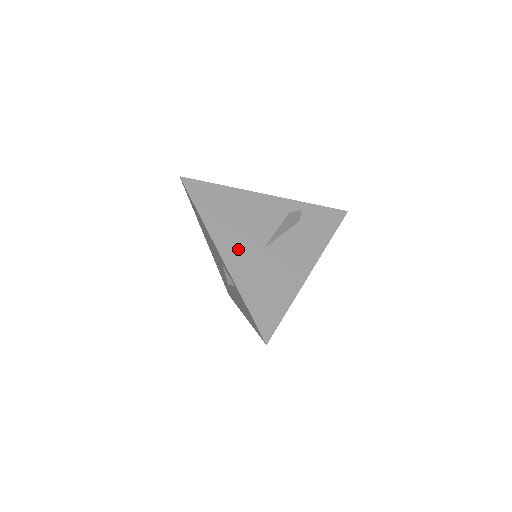
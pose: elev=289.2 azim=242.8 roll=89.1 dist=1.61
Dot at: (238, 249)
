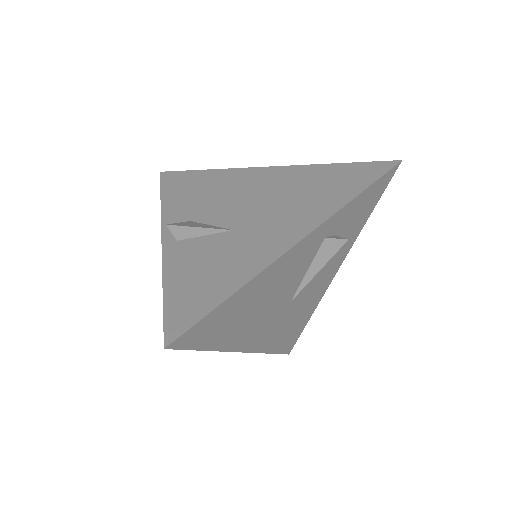
Dot at: (263, 330)
